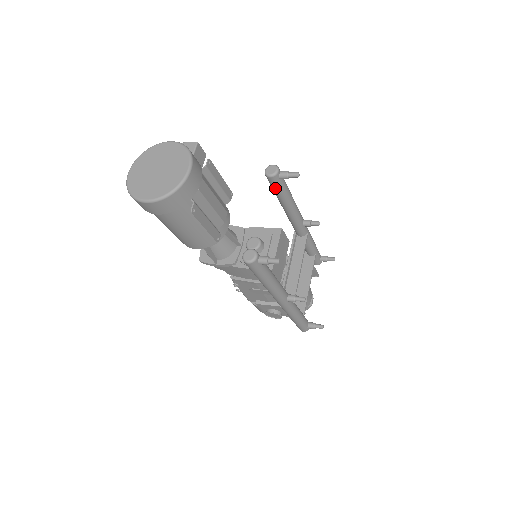
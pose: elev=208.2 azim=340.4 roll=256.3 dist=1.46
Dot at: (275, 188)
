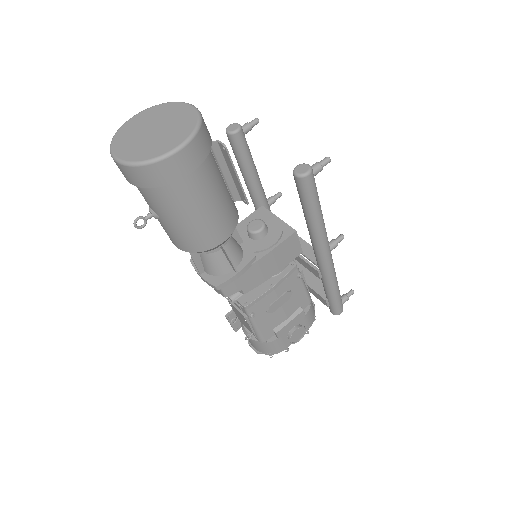
Dot at: (243, 149)
